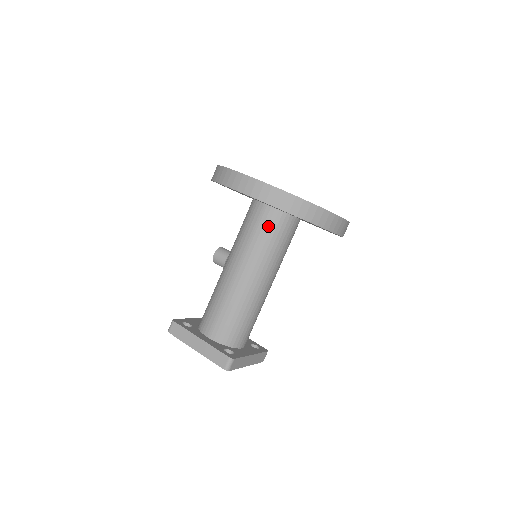
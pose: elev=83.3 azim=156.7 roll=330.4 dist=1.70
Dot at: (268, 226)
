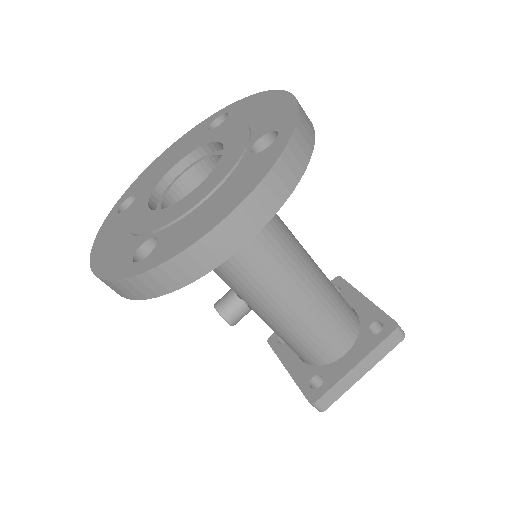
Dot at: occluded
